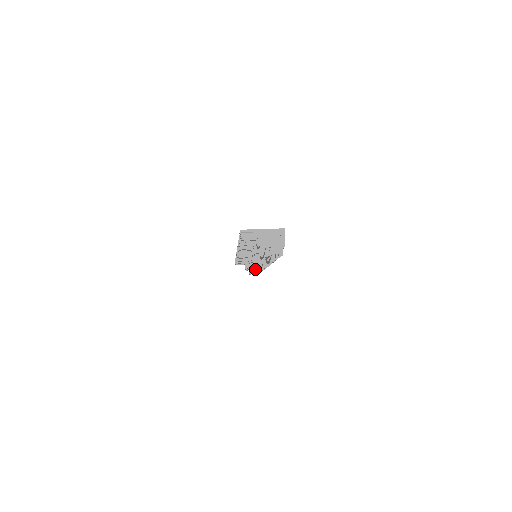
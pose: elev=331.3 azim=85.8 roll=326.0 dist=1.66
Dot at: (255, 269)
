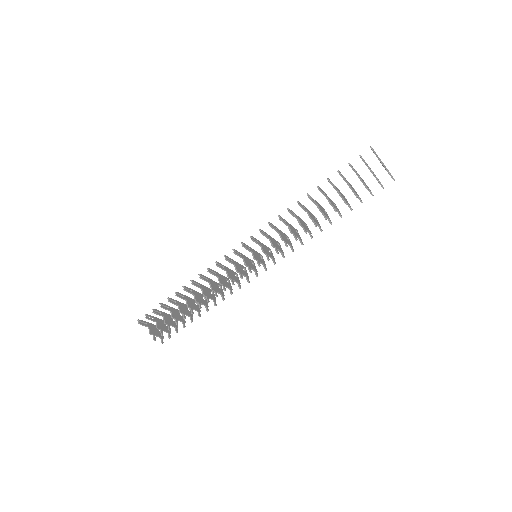
Dot at: occluded
